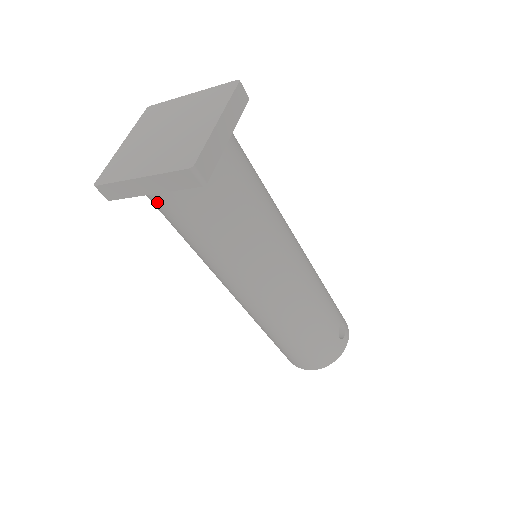
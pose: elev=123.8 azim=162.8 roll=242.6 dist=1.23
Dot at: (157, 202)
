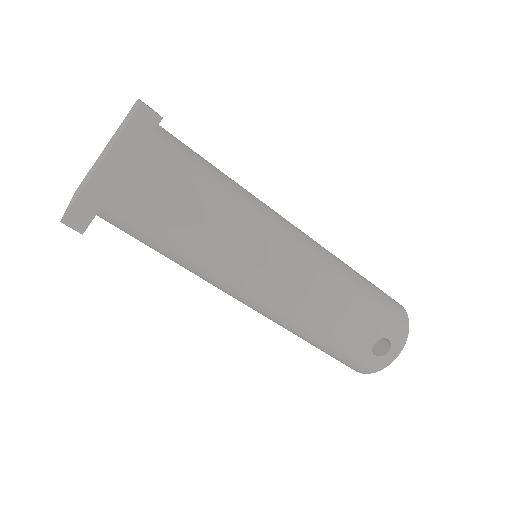
Dot at: occluded
